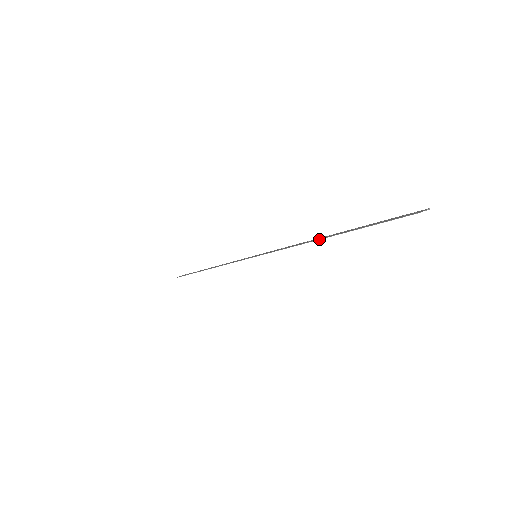
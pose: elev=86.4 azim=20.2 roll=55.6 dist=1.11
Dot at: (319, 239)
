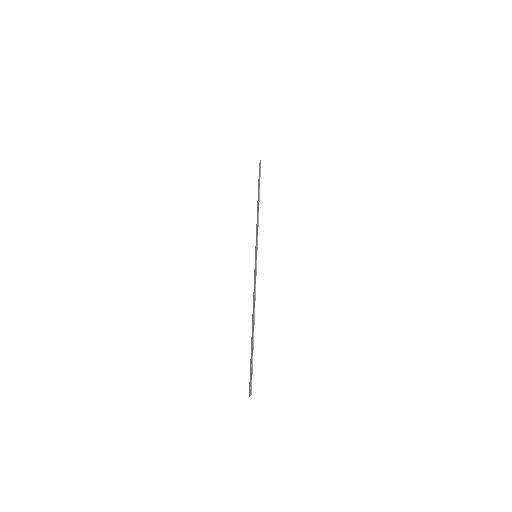
Dot at: (252, 323)
